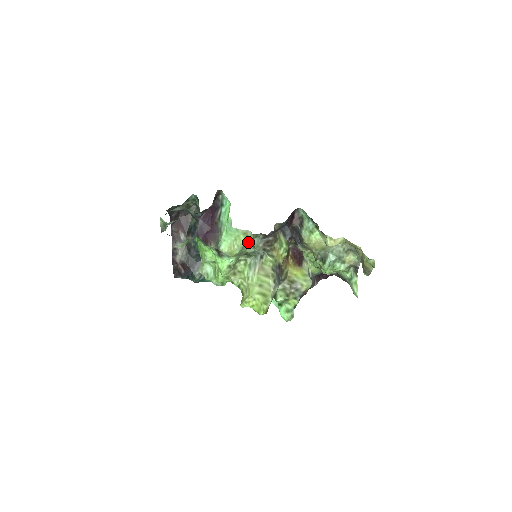
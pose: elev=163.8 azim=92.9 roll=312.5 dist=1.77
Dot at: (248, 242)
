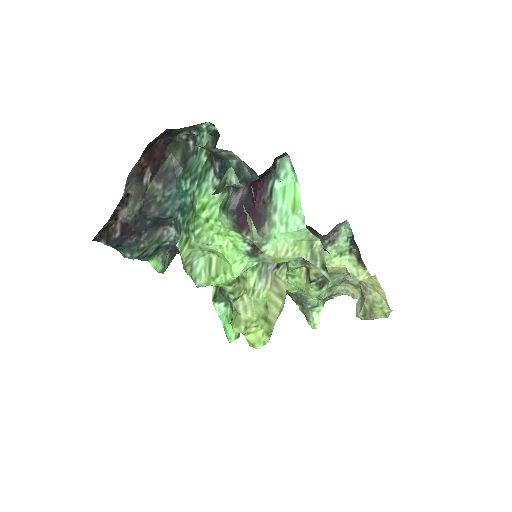
Dot at: (312, 255)
